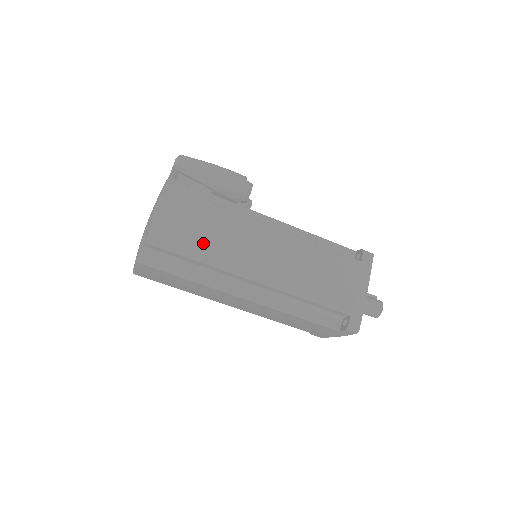
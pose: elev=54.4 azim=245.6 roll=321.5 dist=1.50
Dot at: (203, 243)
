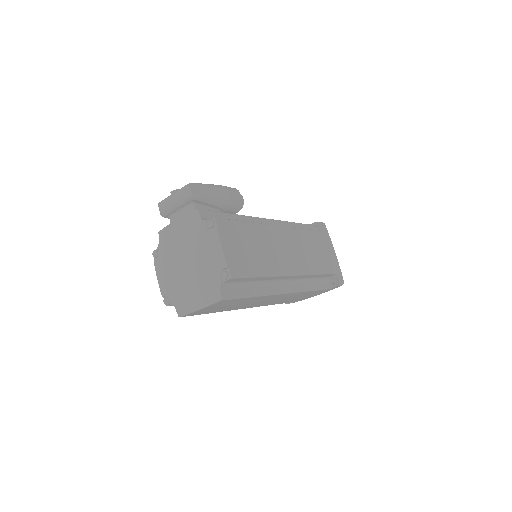
Dot at: (258, 259)
